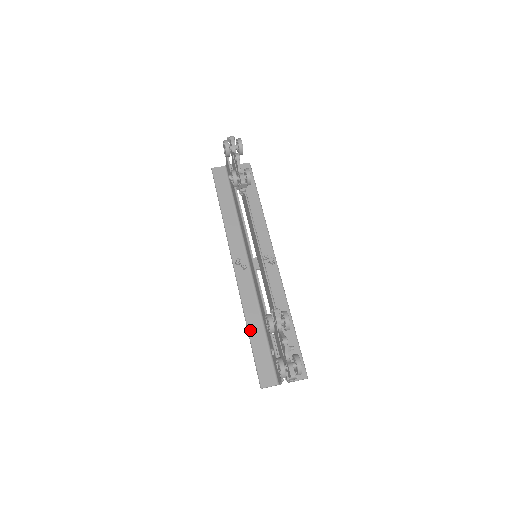
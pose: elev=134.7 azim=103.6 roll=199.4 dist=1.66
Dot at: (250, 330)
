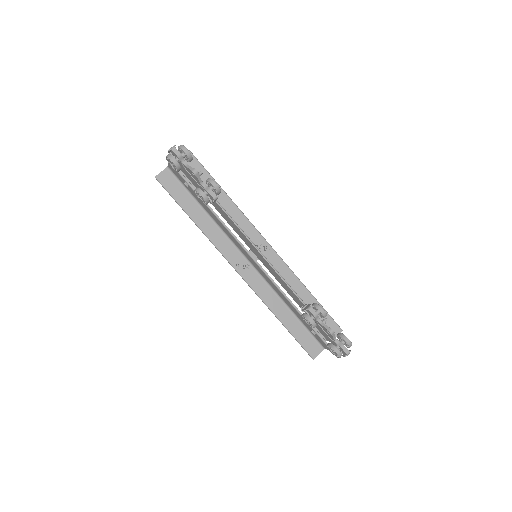
Dot at: (281, 320)
